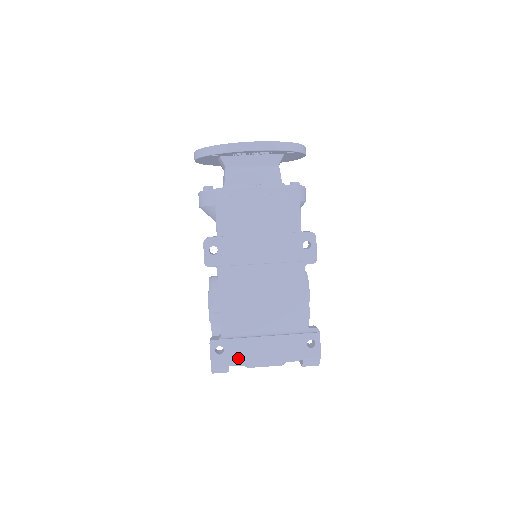
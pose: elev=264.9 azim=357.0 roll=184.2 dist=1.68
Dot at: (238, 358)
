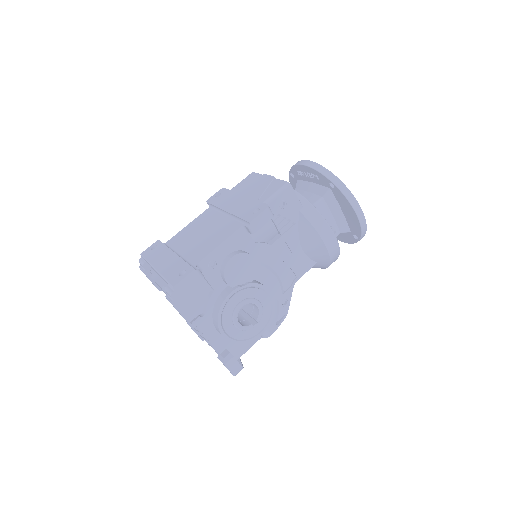
Dot at: (152, 257)
